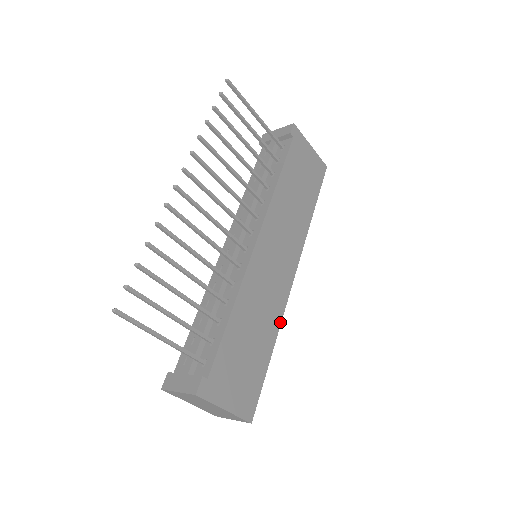
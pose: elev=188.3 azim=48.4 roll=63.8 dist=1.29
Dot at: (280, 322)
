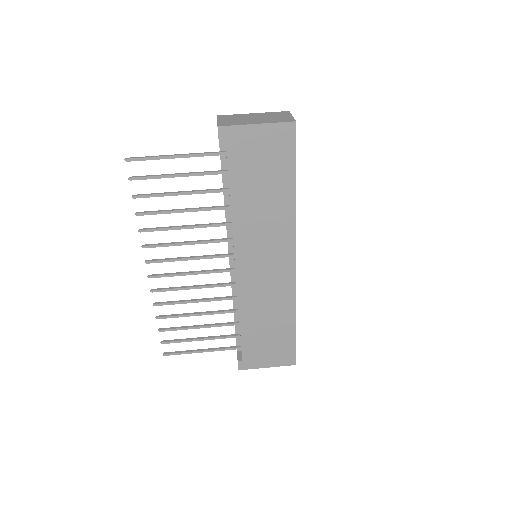
Dot at: (294, 302)
